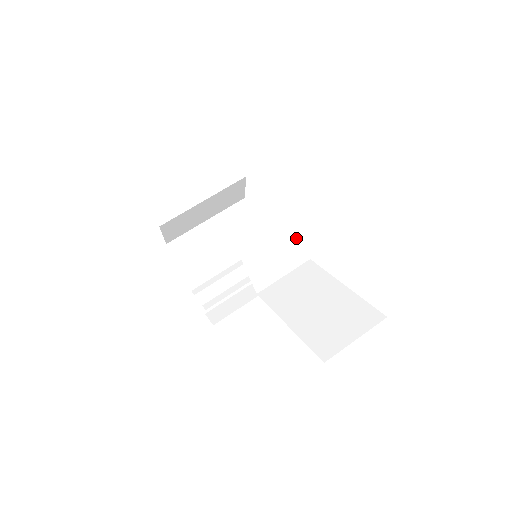
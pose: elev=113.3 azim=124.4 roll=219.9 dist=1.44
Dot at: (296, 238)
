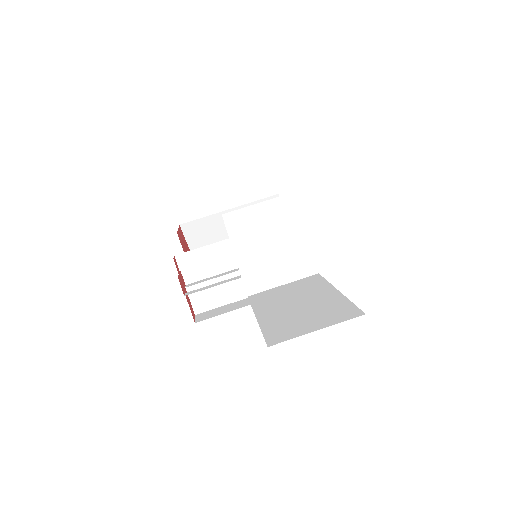
Dot at: (301, 241)
